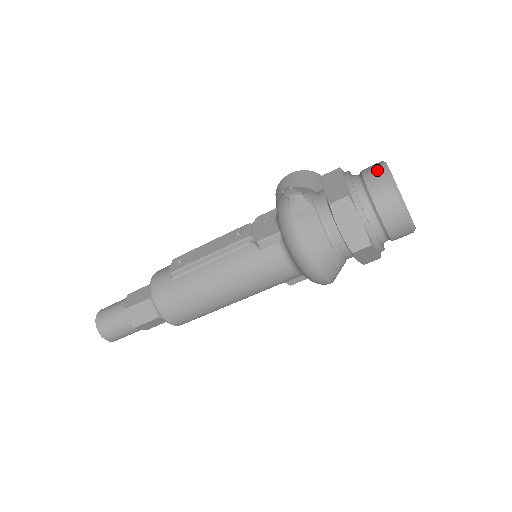
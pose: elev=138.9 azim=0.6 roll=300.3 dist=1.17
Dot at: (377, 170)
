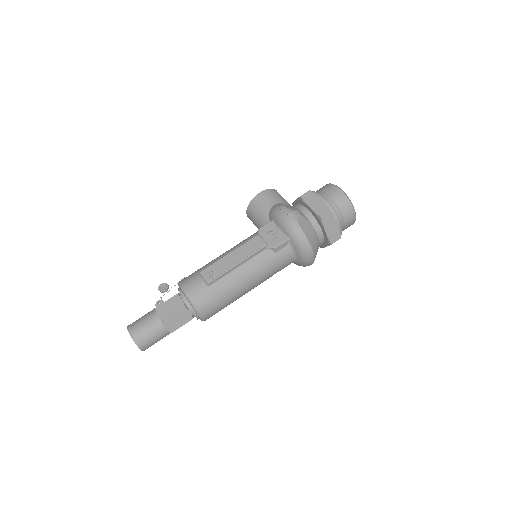
Dot at: (337, 192)
